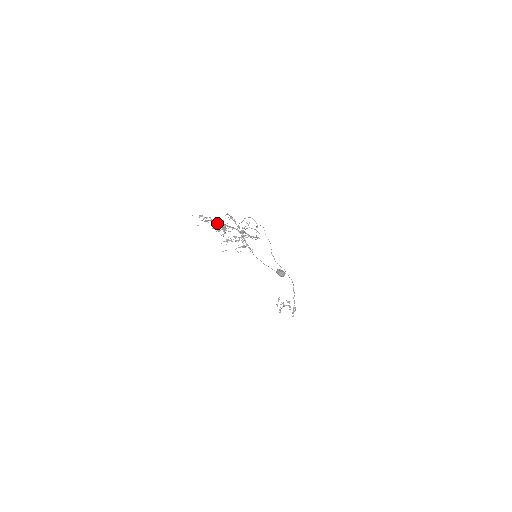
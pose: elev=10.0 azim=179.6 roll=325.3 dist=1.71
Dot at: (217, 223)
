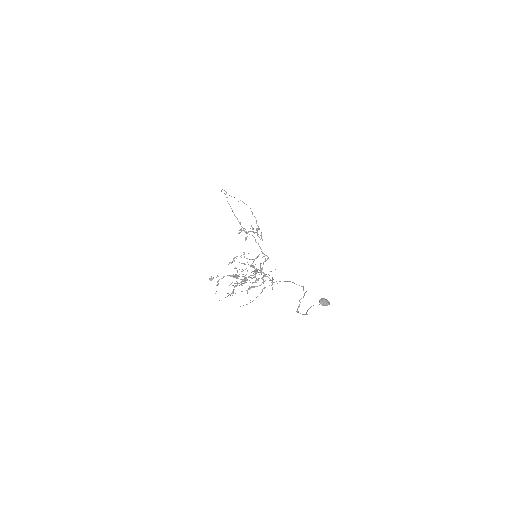
Dot at: occluded
